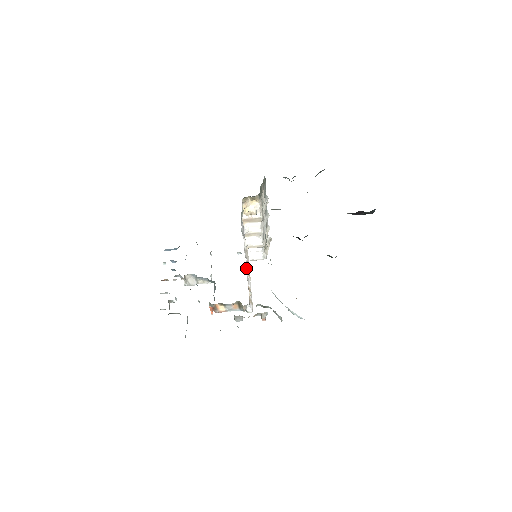
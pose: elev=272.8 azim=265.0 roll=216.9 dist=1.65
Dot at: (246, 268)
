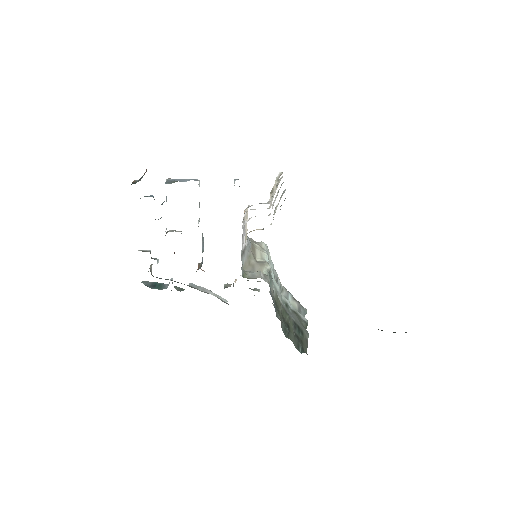
Dot at: occluded
